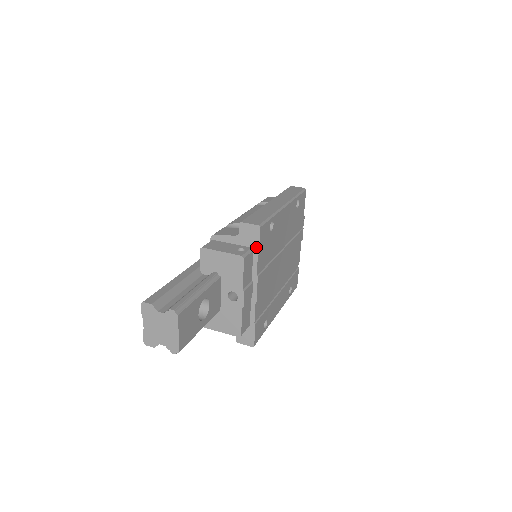
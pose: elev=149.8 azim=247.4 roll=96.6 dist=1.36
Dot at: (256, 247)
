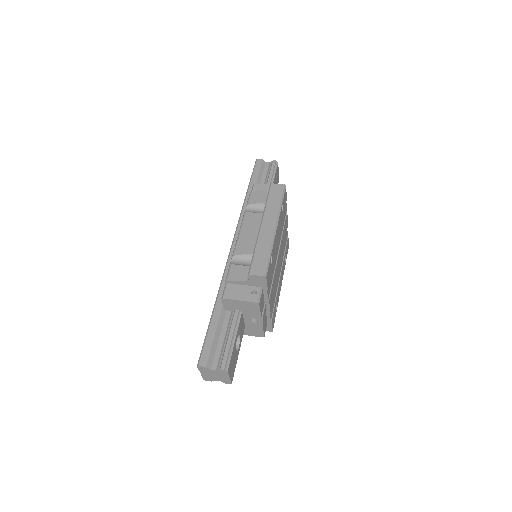
Dot at: (265, 287)
